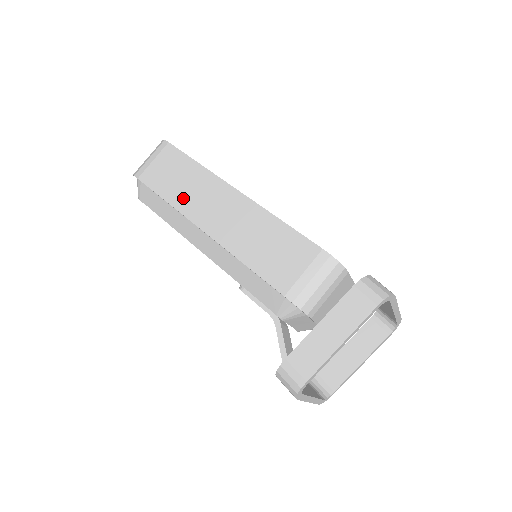
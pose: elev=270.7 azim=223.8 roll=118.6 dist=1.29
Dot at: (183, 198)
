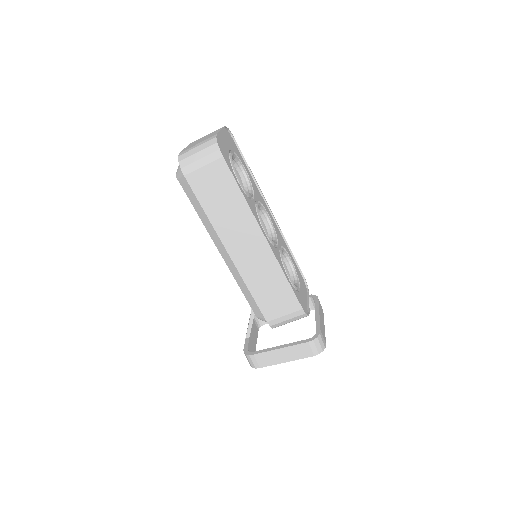
Dot at: (221, 220)
